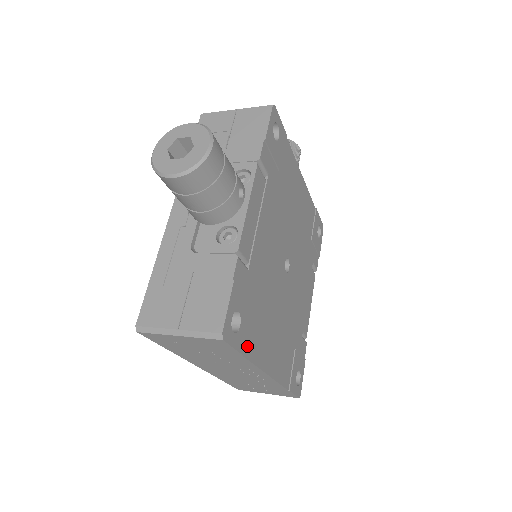
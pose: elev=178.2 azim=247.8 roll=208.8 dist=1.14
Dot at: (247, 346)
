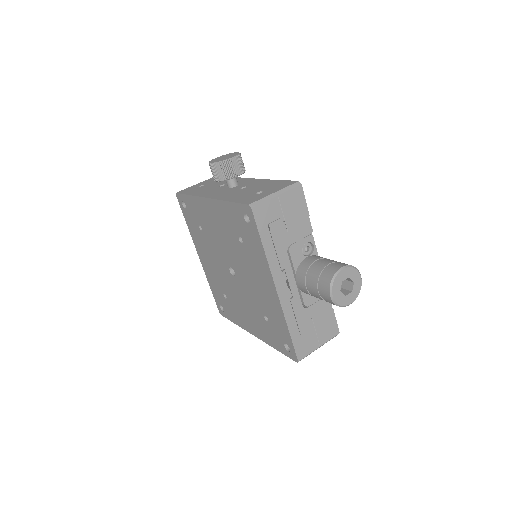
Dot at: occluded
